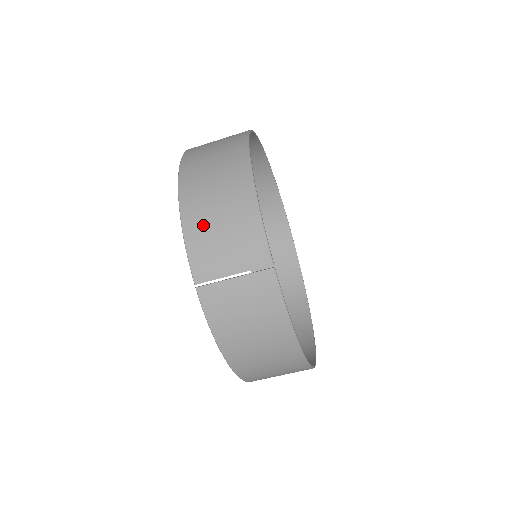
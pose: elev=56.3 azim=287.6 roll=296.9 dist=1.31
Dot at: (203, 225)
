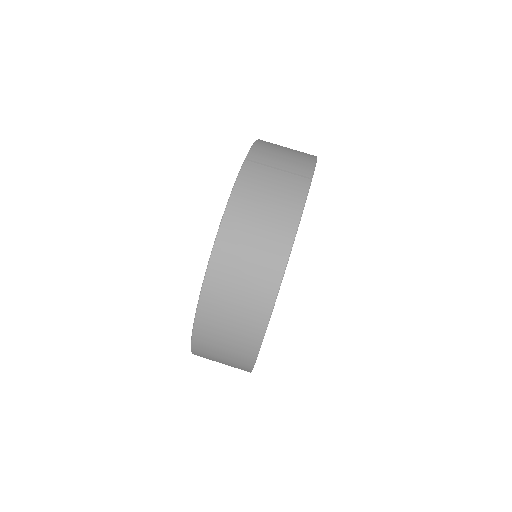
Dot at: (272, 146)
